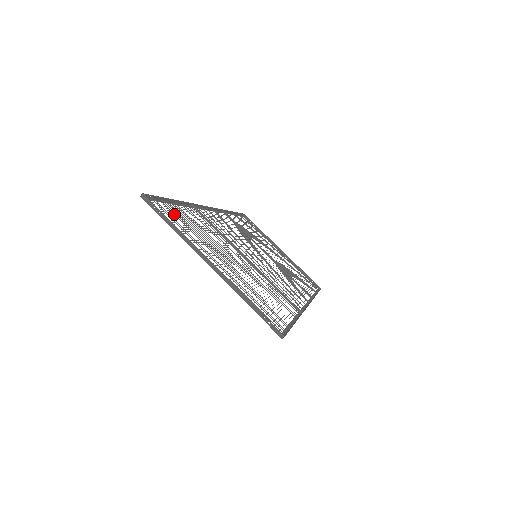
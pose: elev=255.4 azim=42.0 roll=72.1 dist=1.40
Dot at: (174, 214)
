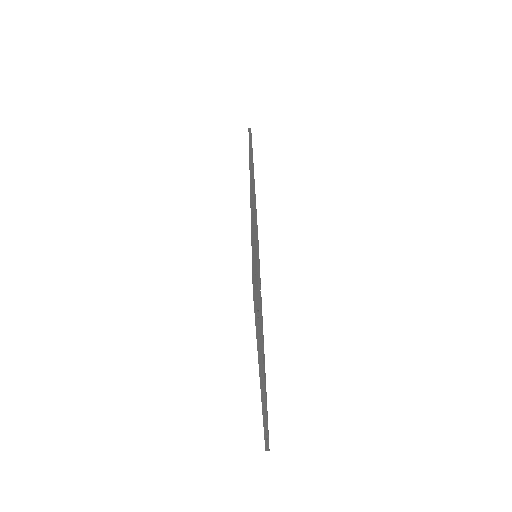
Dot at: occluded
